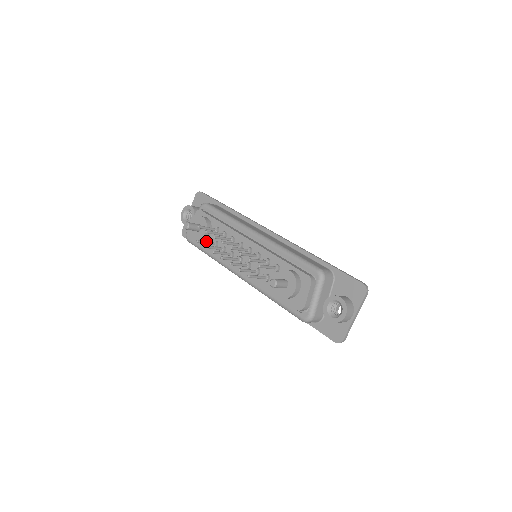
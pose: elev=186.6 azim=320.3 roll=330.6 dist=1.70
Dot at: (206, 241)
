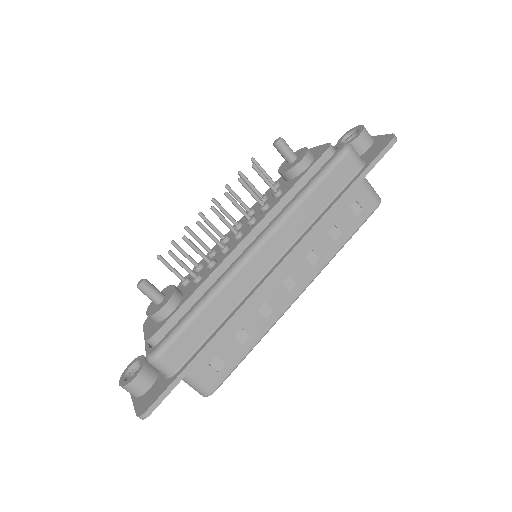
Dot at: (181, 264)
